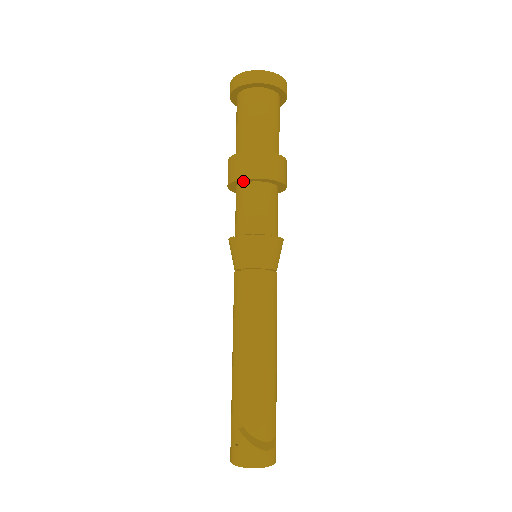
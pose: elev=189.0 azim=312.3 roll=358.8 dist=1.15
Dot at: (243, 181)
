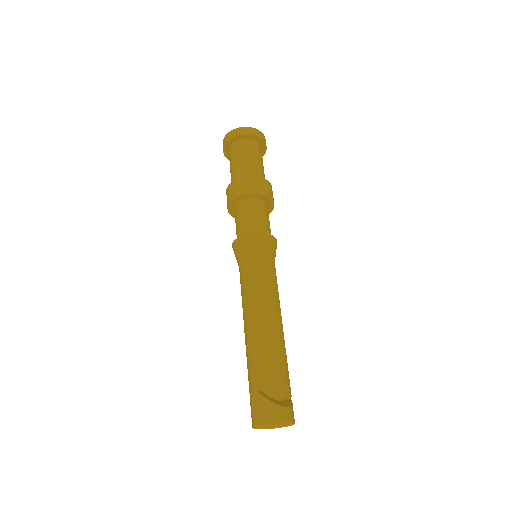
Dot at: (240, 199)
